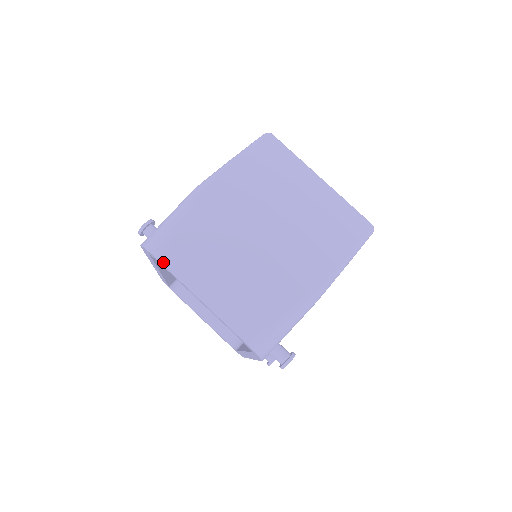
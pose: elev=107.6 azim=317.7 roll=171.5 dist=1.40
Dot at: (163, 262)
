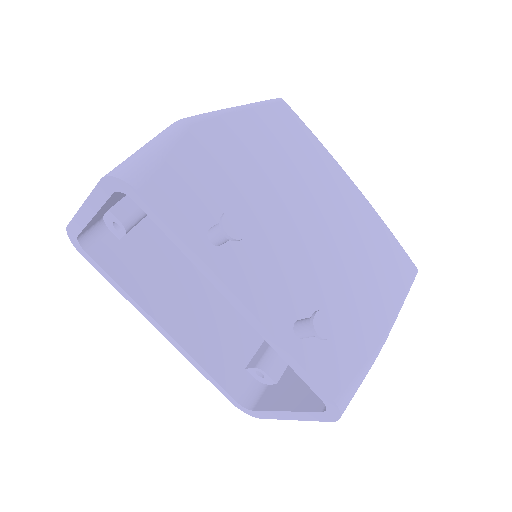
Dot at: (70, 223)
